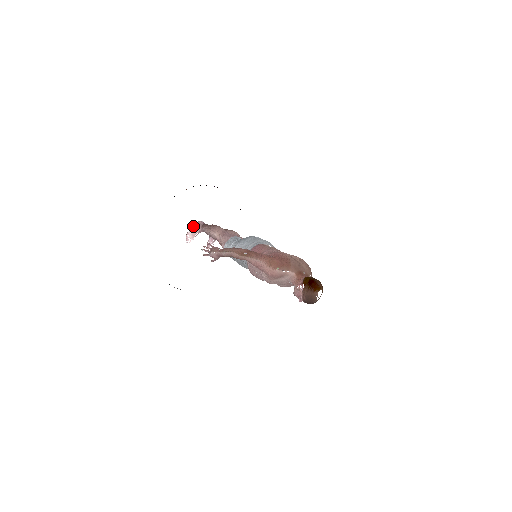
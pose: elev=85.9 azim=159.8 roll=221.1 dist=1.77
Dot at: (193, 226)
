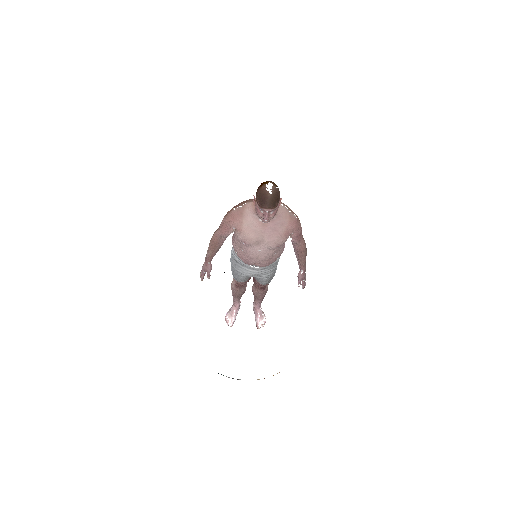
Dot at: (230, 308)
